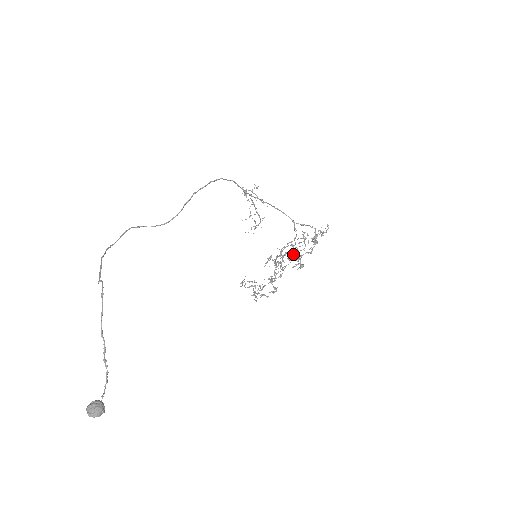
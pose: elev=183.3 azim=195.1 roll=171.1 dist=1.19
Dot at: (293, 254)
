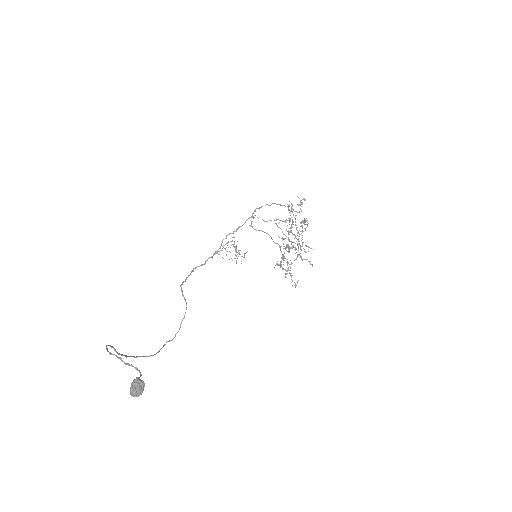
Dot at: occluded
